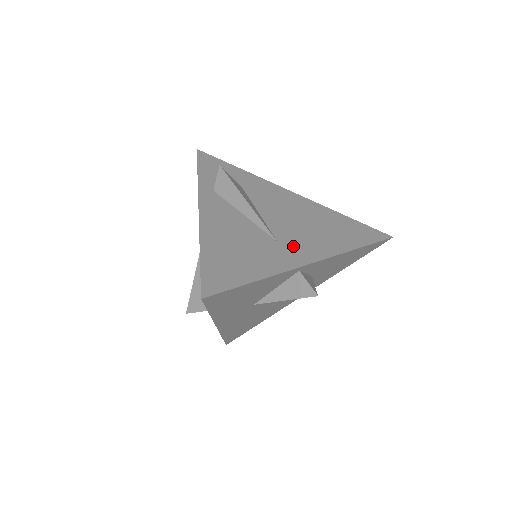
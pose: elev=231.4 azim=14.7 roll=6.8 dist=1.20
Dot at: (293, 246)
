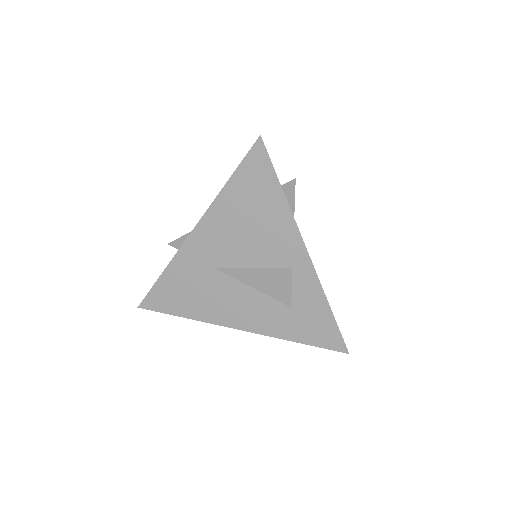
Dot at: occluded
